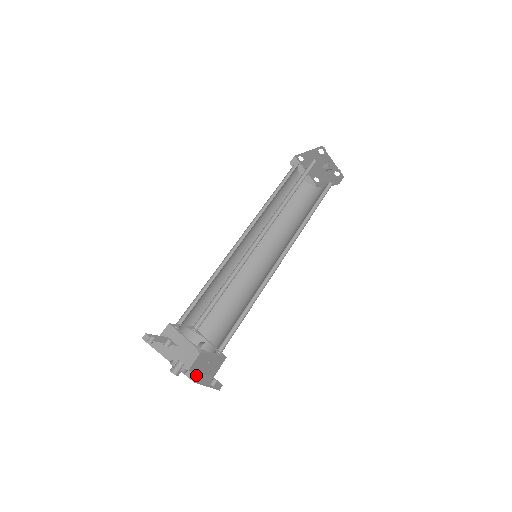
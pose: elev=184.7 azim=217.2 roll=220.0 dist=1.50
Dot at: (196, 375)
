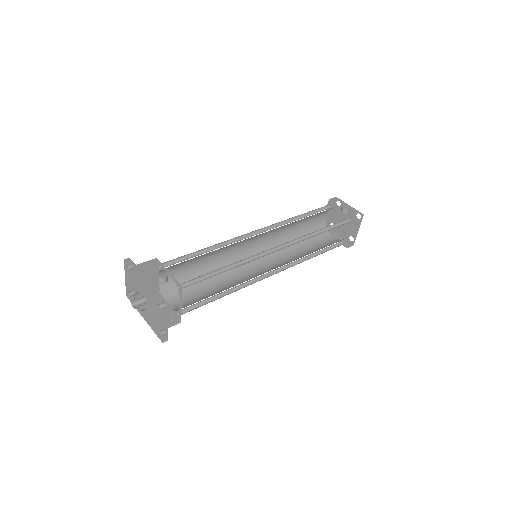
Dot at: (163, 329)
